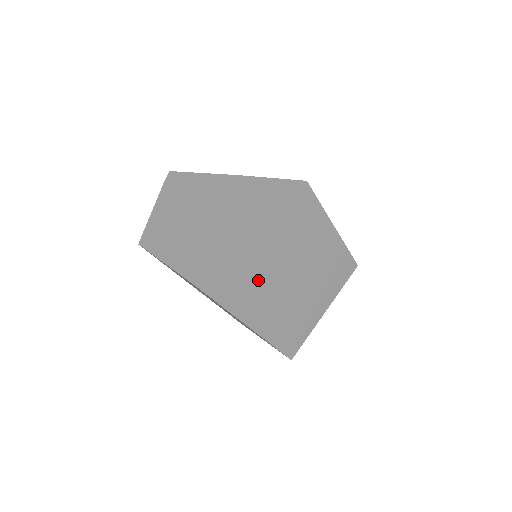
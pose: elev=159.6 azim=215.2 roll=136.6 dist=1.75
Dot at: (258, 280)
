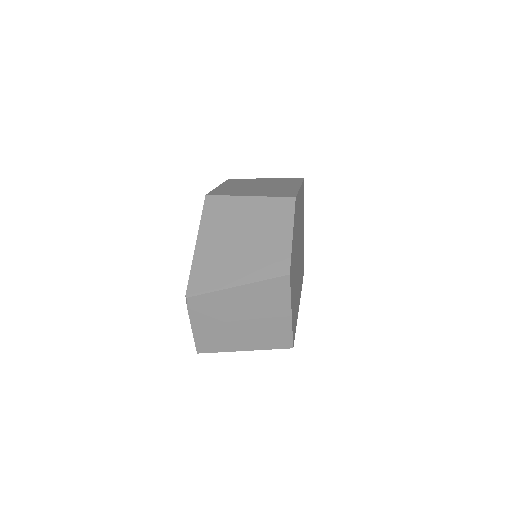
Dot at: (297, 285)
